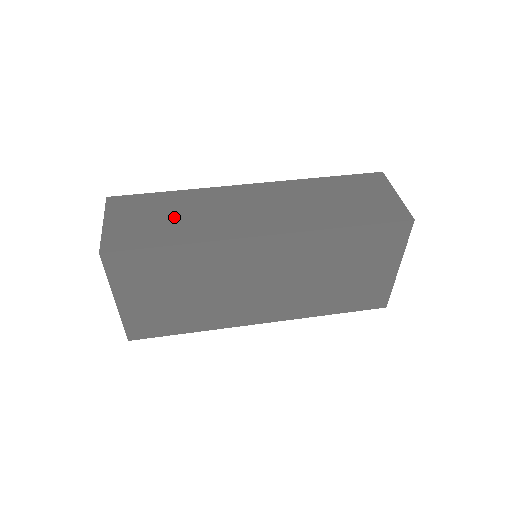
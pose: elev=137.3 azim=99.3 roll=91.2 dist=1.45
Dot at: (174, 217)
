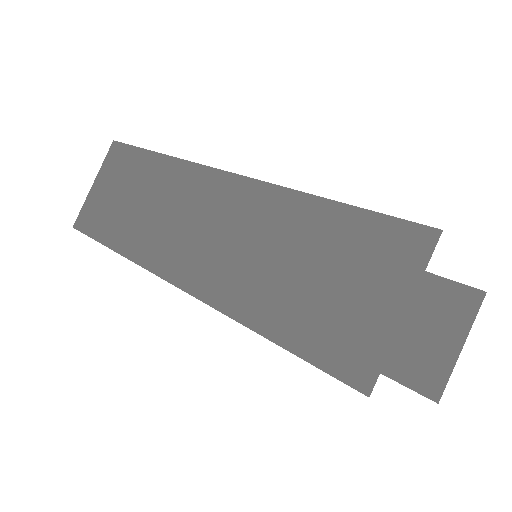
Dot at: (133, 203)
